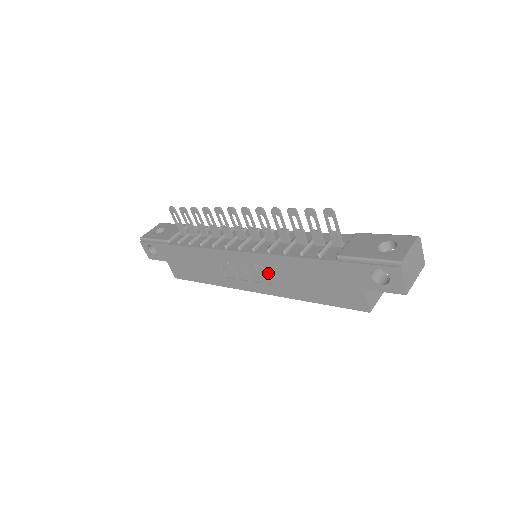
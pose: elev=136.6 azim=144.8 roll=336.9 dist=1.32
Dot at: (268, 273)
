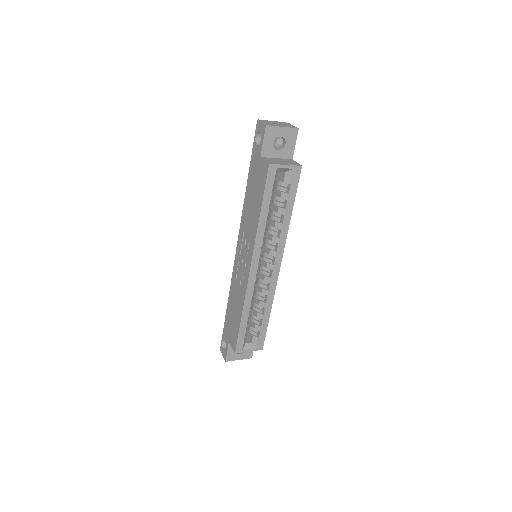
Dot at: (247, 238)
